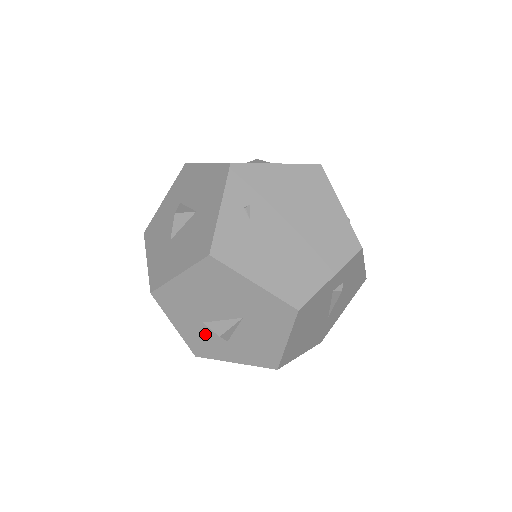
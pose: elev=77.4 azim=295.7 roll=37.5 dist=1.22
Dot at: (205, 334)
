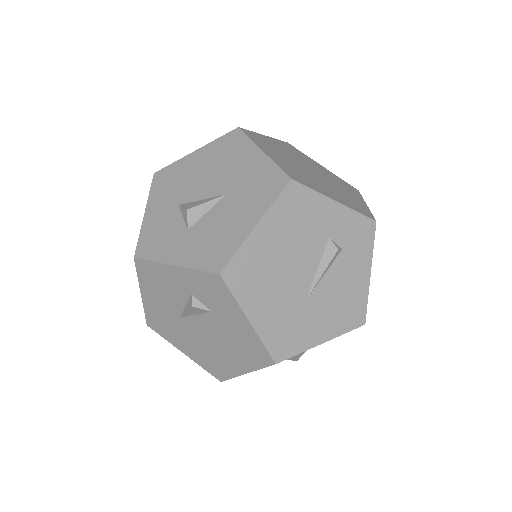
Dot at: (170, 221)
